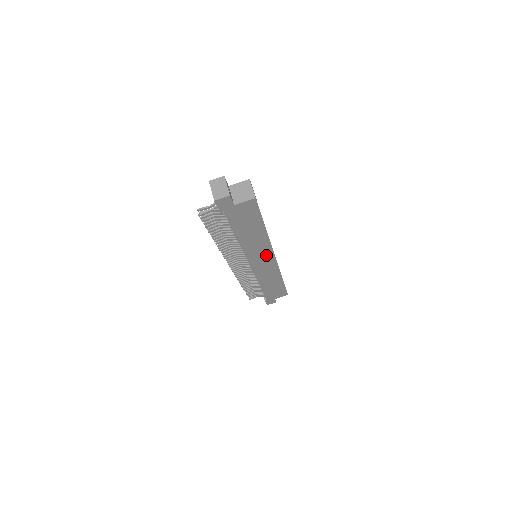
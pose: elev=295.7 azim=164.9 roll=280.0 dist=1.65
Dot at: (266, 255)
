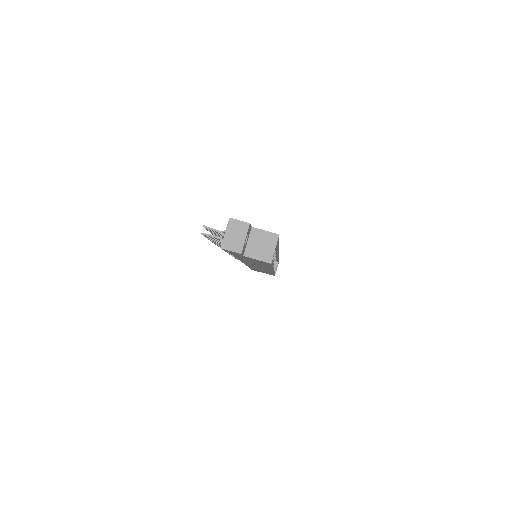
Dot at: (264, 268)
